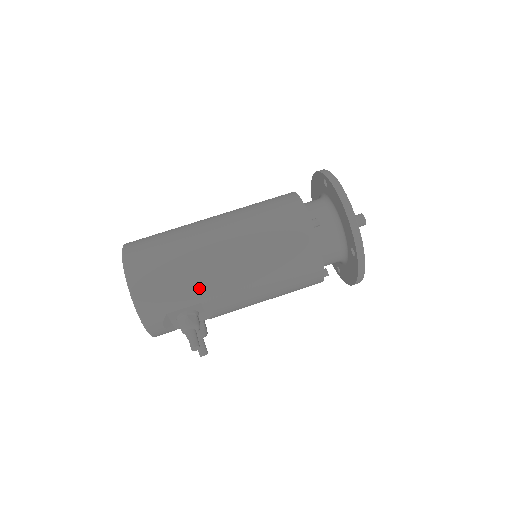
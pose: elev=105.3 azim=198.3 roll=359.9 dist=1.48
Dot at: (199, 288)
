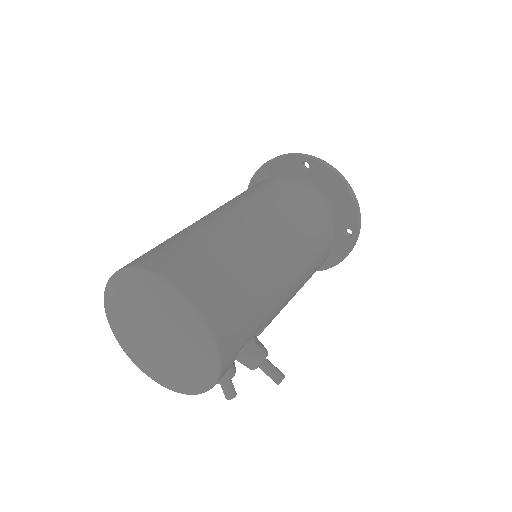
Dot at: (268, 302)
